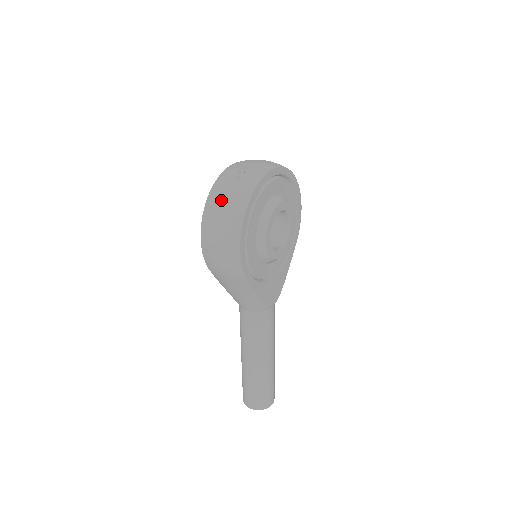
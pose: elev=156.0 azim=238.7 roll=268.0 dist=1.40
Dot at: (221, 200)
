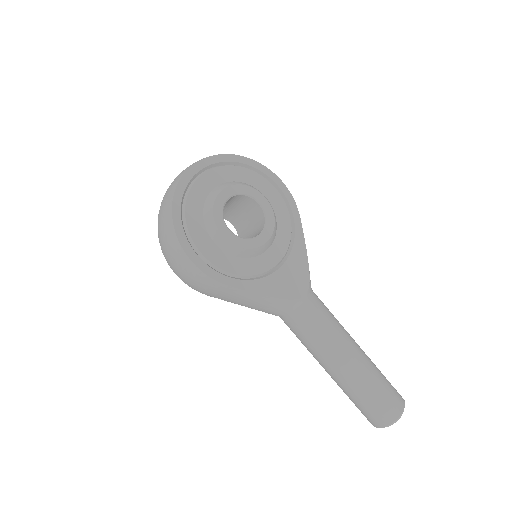
Dot at: (159, 225)
